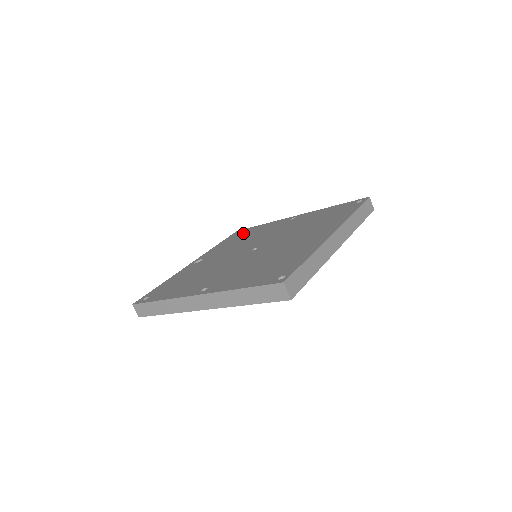
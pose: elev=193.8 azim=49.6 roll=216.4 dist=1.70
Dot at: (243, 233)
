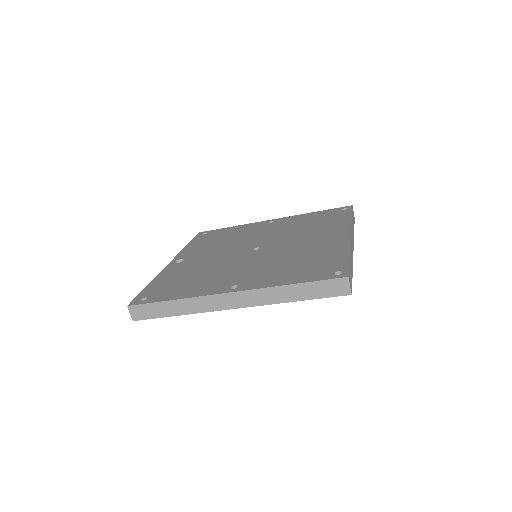
Dot at: (214, 234)
